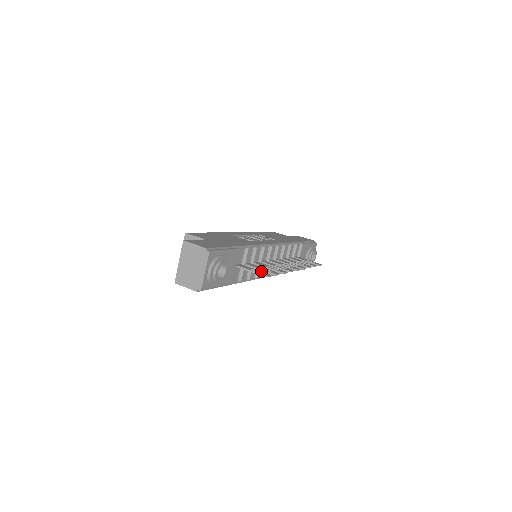
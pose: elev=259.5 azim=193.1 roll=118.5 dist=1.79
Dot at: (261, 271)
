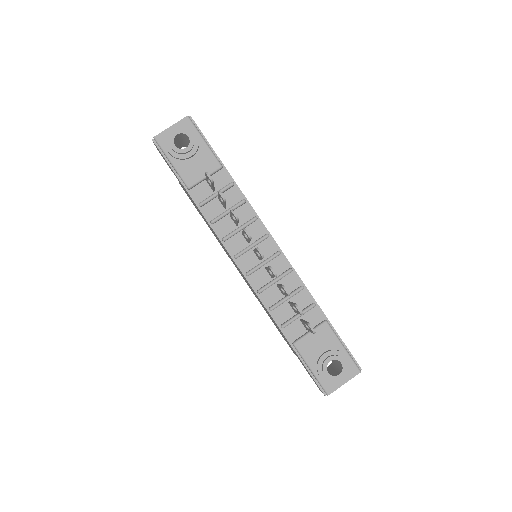
Dot at: occluded
